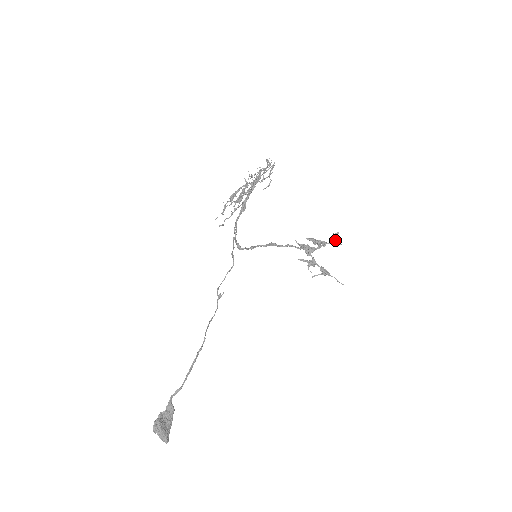
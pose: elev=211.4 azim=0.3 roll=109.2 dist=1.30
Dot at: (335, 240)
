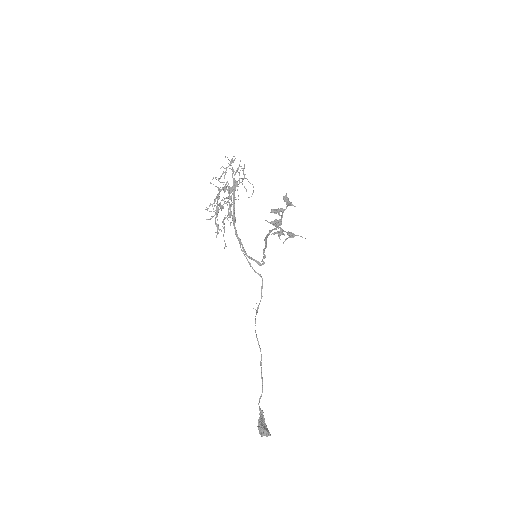
Dot at: (290, 204)
